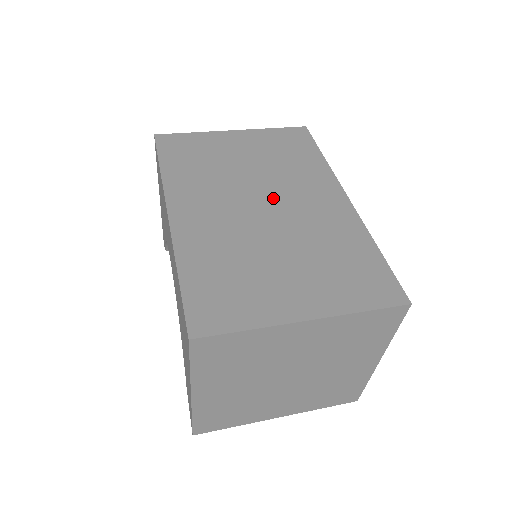
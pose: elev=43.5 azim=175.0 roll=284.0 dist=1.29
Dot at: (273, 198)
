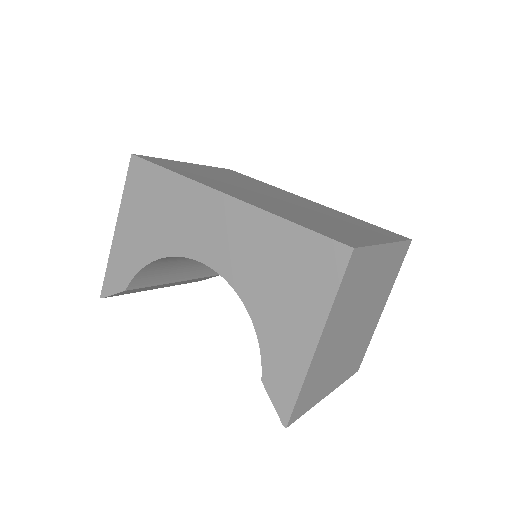
Dot at: (274, 195)
